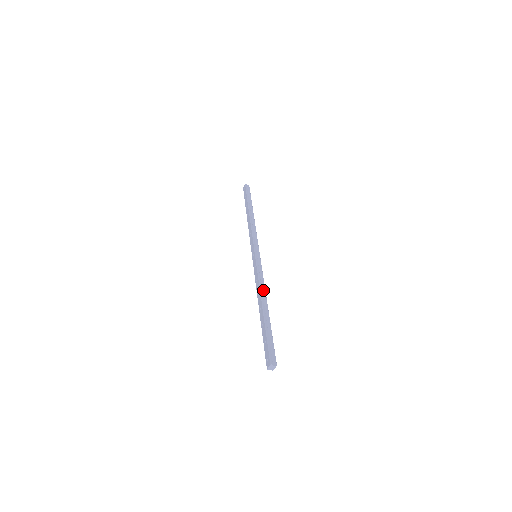
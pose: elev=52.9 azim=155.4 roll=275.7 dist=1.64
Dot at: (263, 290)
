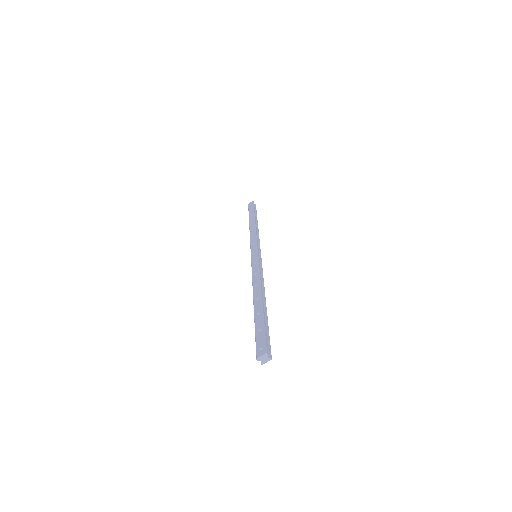
Dot at: (262, 285)
